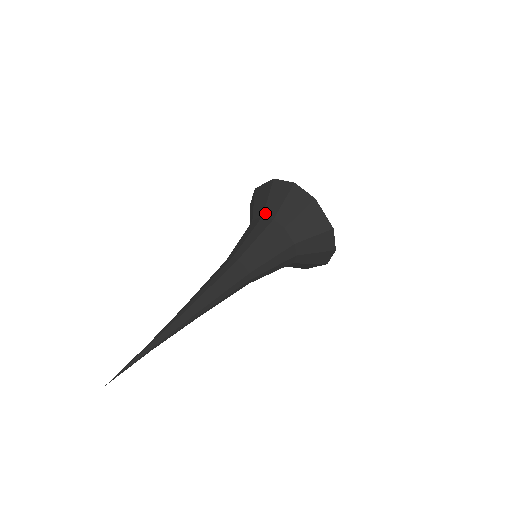
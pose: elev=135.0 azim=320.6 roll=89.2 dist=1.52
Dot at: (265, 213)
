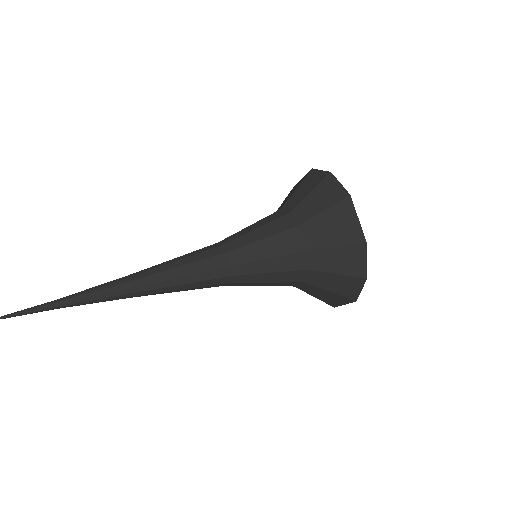
Dot at: (285, 205)
